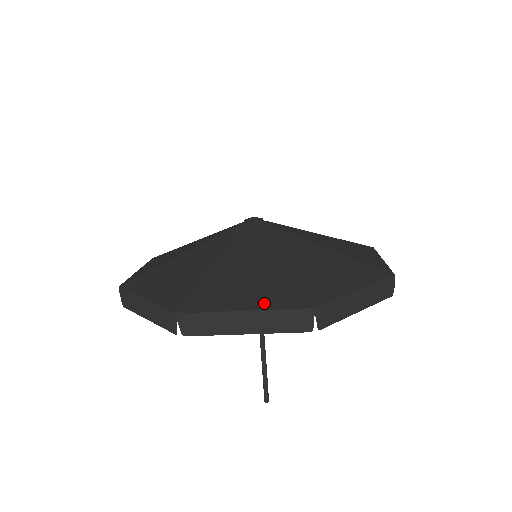
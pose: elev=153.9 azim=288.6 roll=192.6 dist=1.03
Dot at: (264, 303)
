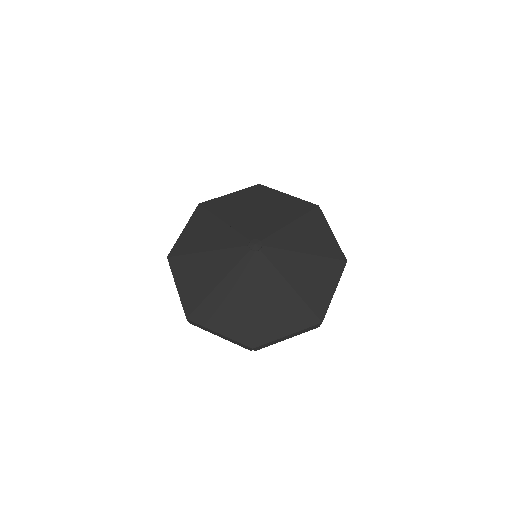
Dot at: (230, 333)
